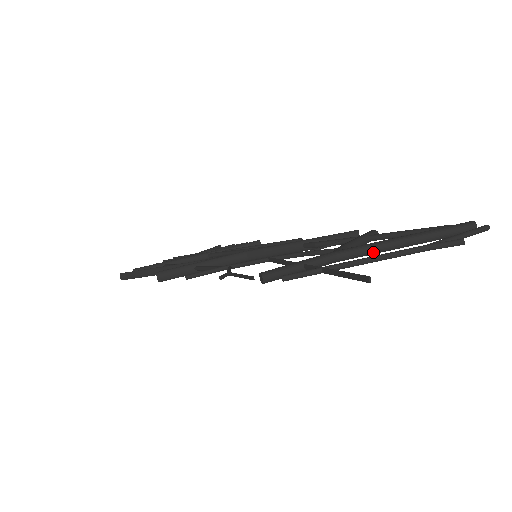
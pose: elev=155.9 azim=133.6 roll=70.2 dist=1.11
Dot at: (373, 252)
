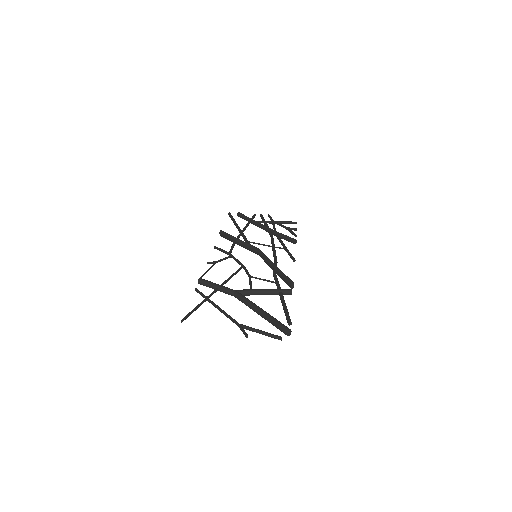
Dot at: (247, 305)
